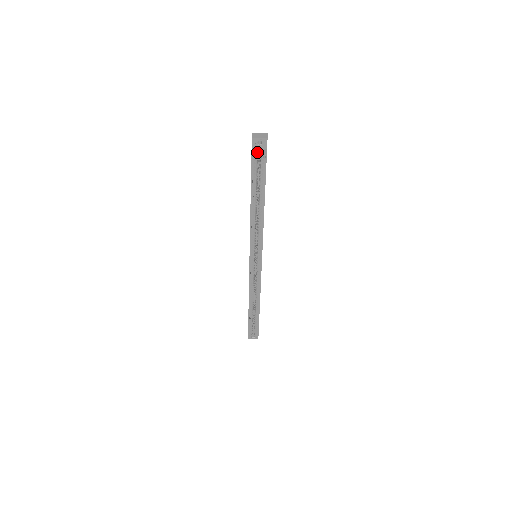
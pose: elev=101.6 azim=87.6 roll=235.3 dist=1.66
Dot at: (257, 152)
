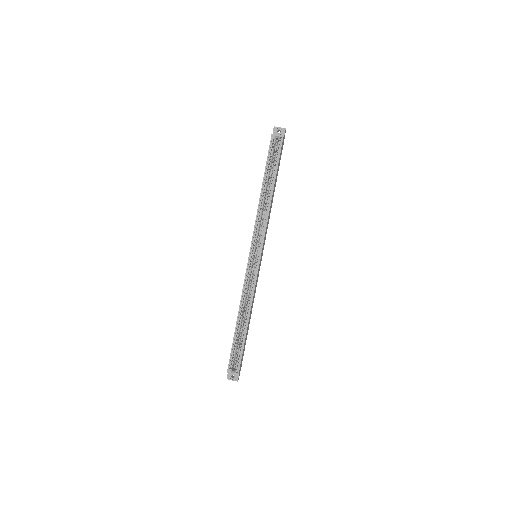
Dot at: (276, 135)
